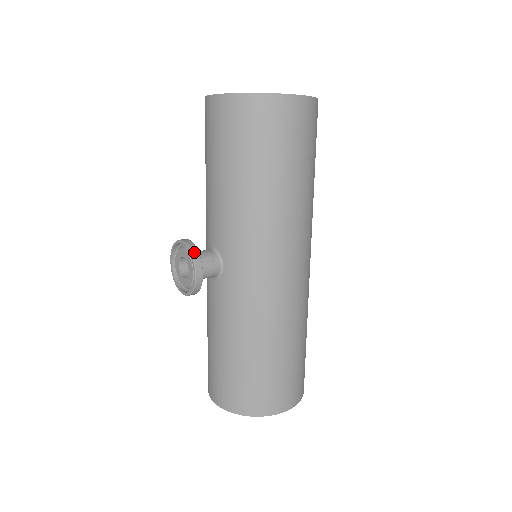
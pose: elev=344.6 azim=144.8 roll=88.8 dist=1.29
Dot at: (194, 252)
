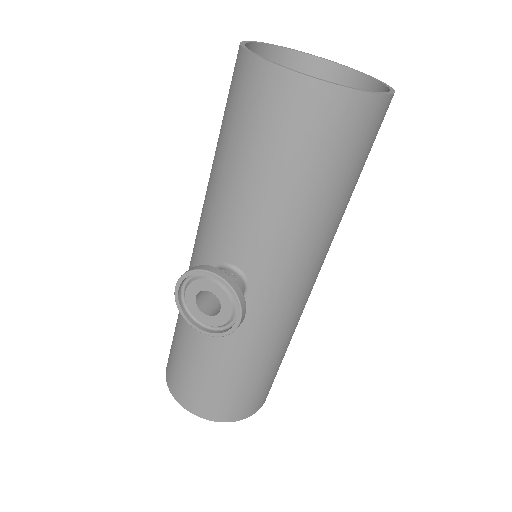
Dot at: (239, 293)
